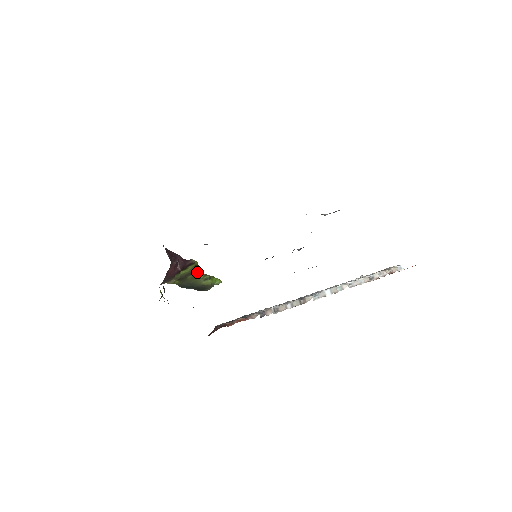
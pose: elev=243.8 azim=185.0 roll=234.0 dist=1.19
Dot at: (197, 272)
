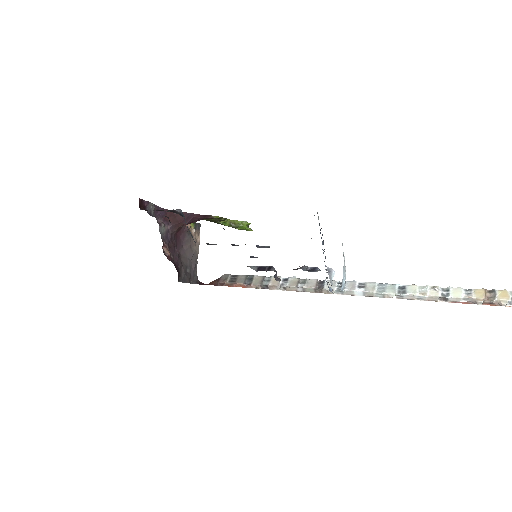
Dot at: (222, 221)
